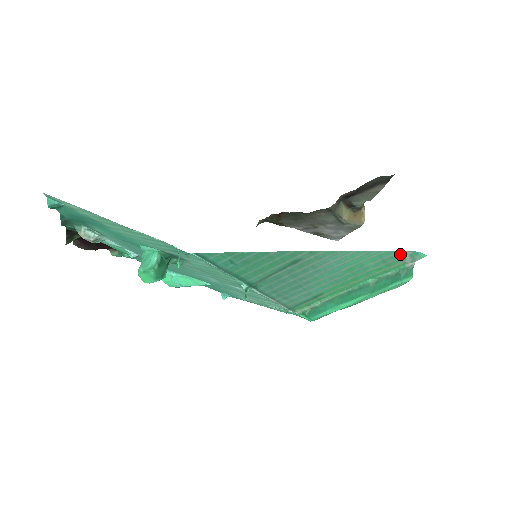
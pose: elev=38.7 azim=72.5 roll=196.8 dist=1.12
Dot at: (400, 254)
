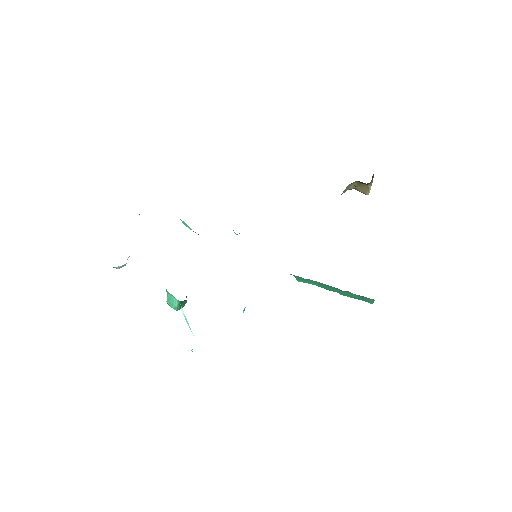
Dot at: occluded
